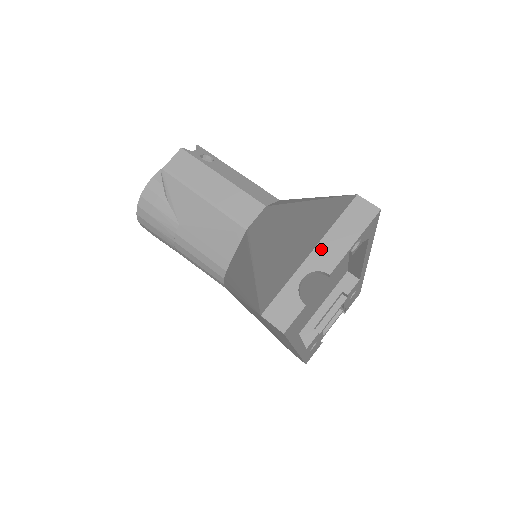
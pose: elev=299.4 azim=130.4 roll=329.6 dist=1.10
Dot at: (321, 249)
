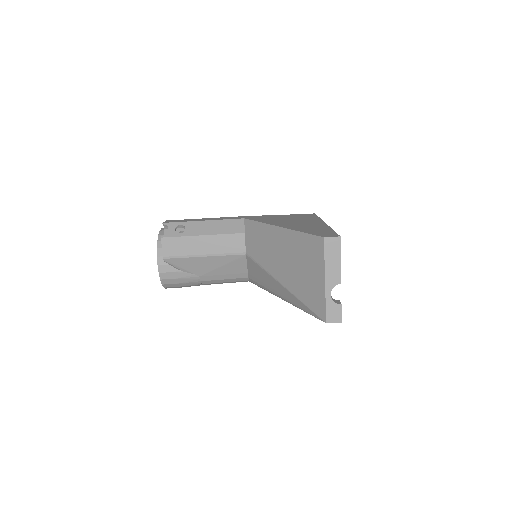
Dot at: (328, 276)
